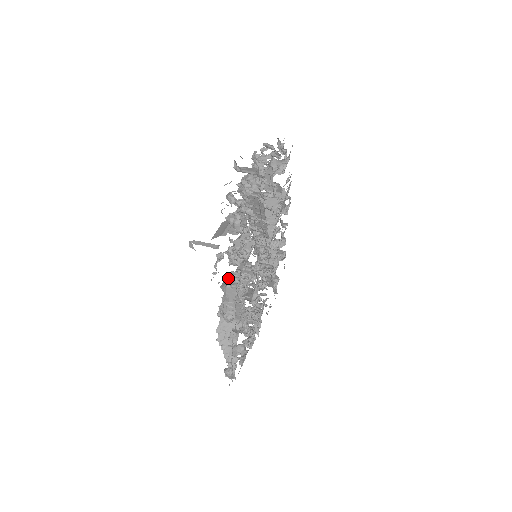
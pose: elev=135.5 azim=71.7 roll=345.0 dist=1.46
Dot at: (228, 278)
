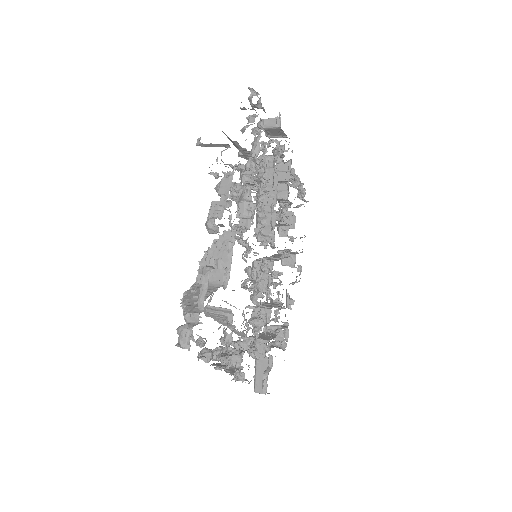
Dot at: occluded
